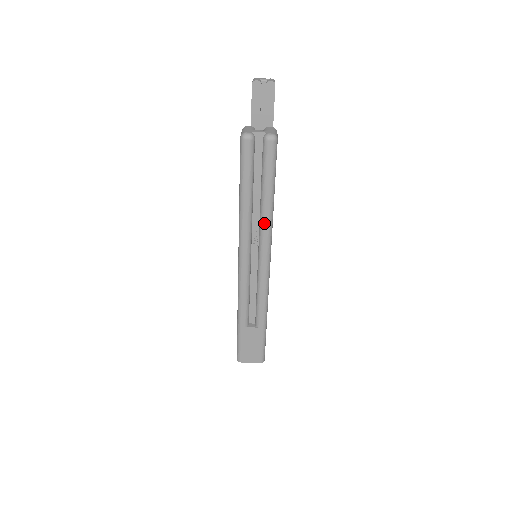
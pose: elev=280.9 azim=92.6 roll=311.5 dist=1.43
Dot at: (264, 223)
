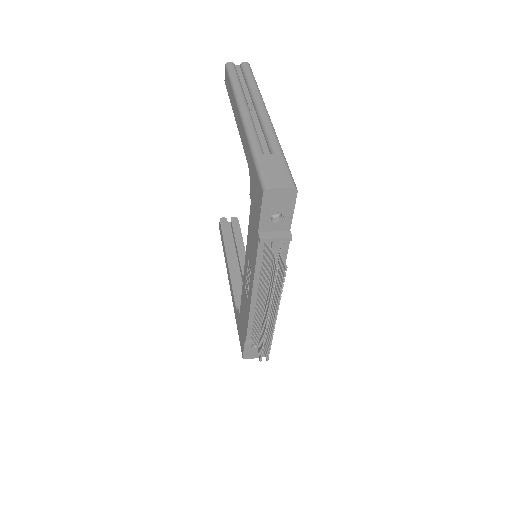
Dot at: (254, 92)
